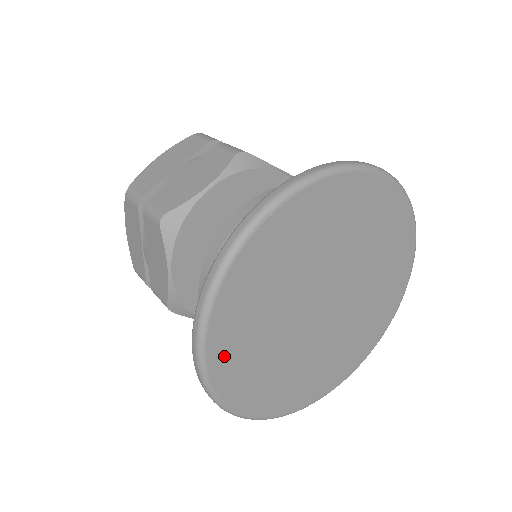
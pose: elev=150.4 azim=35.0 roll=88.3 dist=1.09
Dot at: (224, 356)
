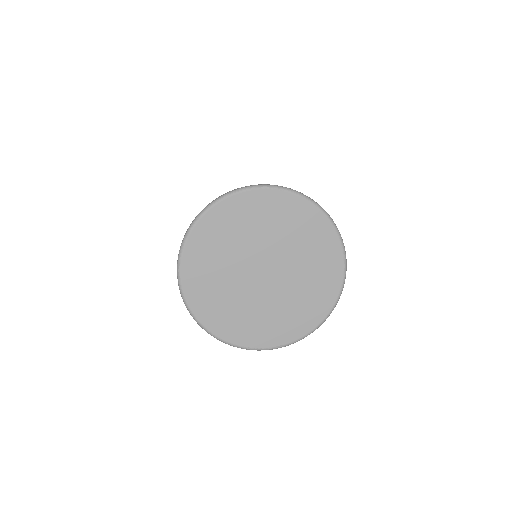
Dot at: (199, 240)
